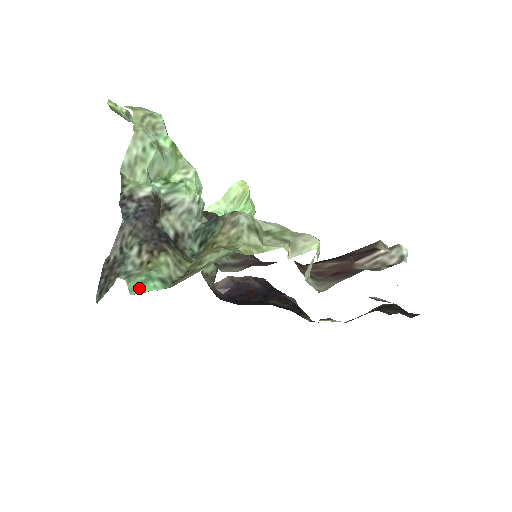
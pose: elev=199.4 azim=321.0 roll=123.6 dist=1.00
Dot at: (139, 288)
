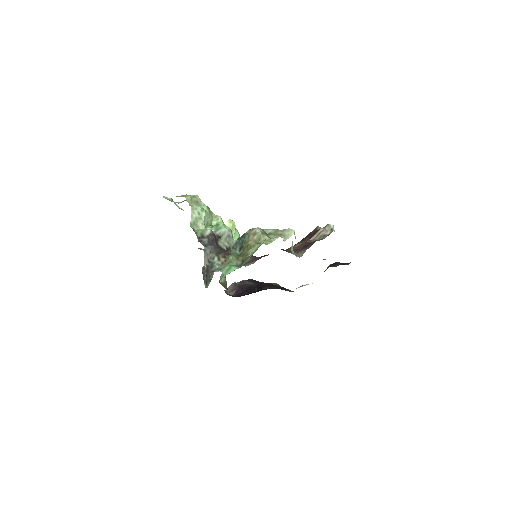
Dot at: (228, 271)
